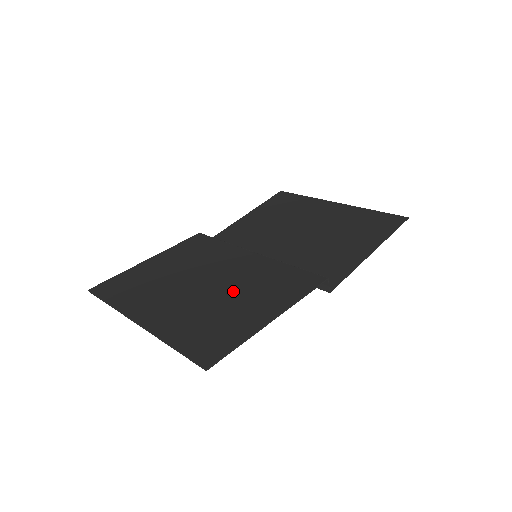
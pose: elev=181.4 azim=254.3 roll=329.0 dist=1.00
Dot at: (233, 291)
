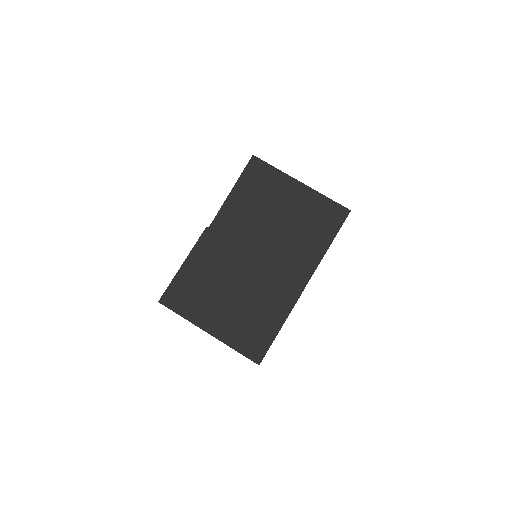
Dot at: (254, 301)
